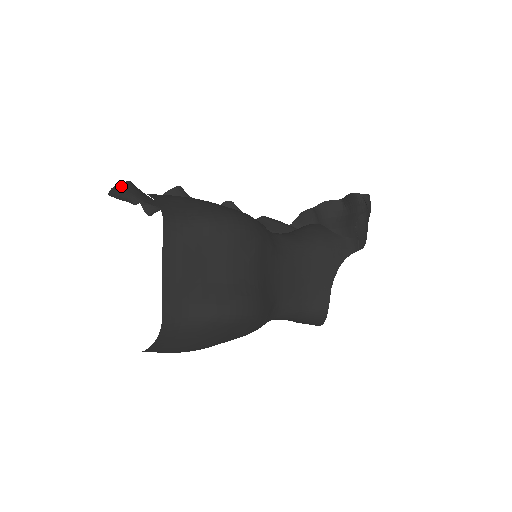
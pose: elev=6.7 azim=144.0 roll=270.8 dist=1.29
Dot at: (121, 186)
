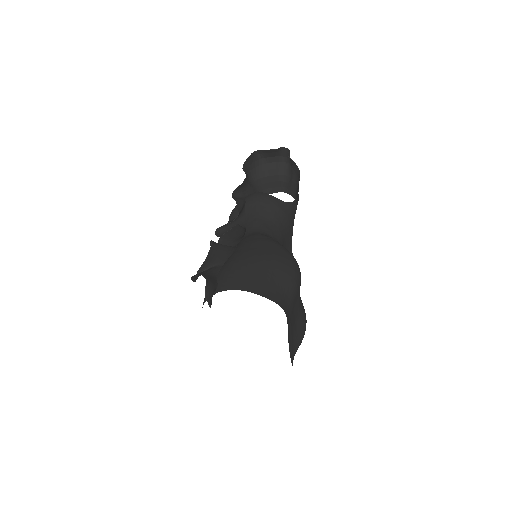
Dot at: (207, 289)
